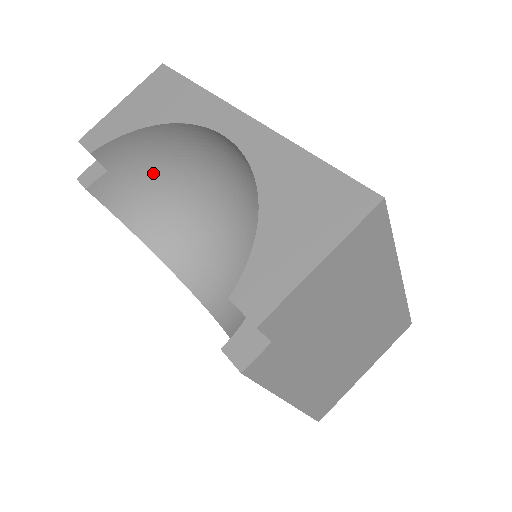
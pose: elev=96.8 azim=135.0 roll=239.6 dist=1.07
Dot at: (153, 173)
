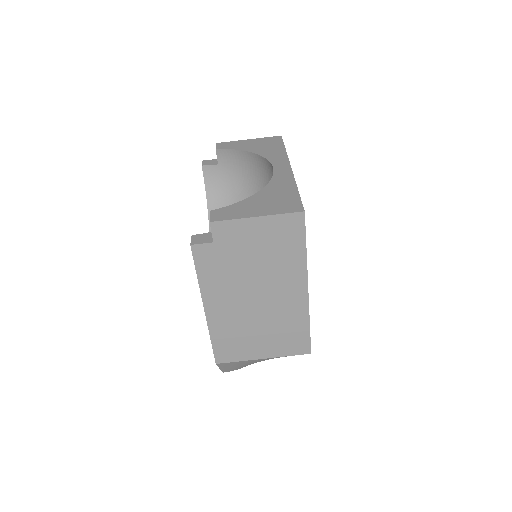
Dot at: (238, 180)
